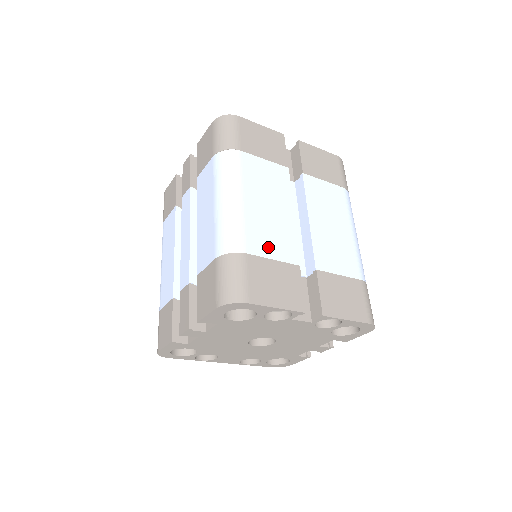
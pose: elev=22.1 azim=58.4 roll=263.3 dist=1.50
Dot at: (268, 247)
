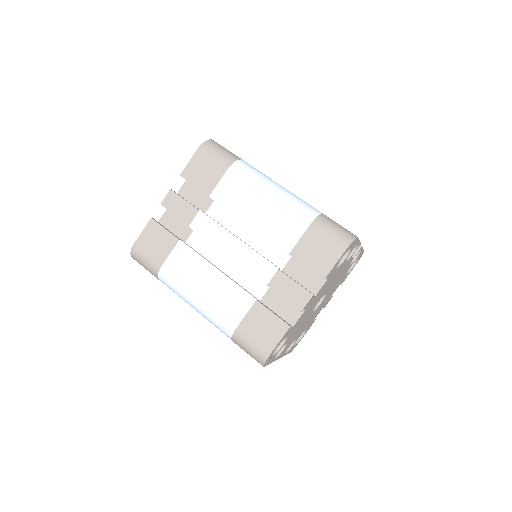
Dot at: occluded
